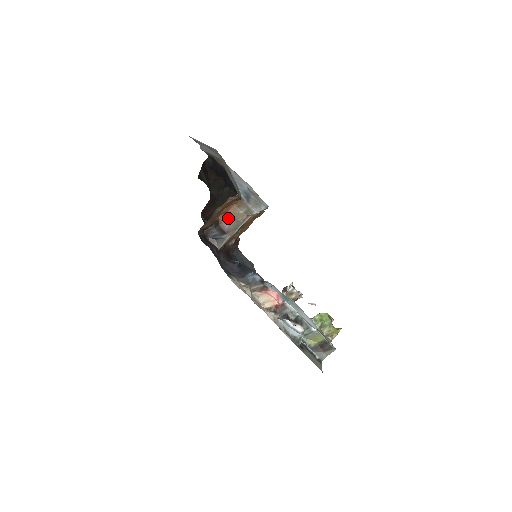
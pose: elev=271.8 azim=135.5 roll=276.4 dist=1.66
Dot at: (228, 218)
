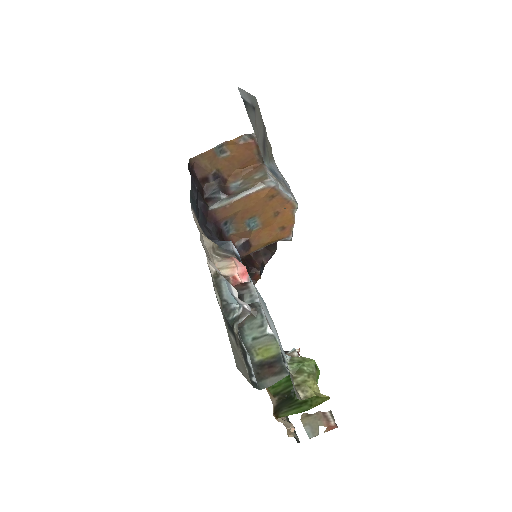
Dot at: (239, 183)
